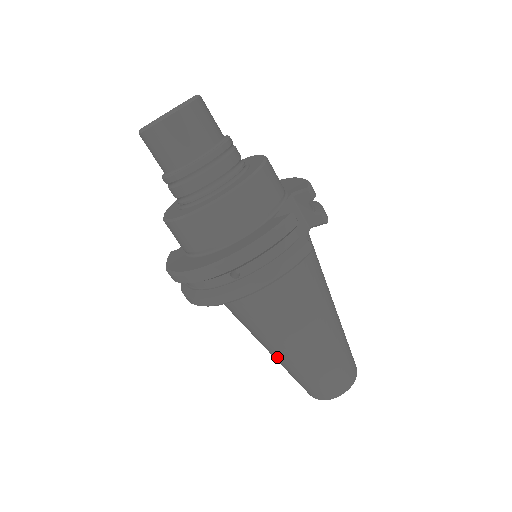
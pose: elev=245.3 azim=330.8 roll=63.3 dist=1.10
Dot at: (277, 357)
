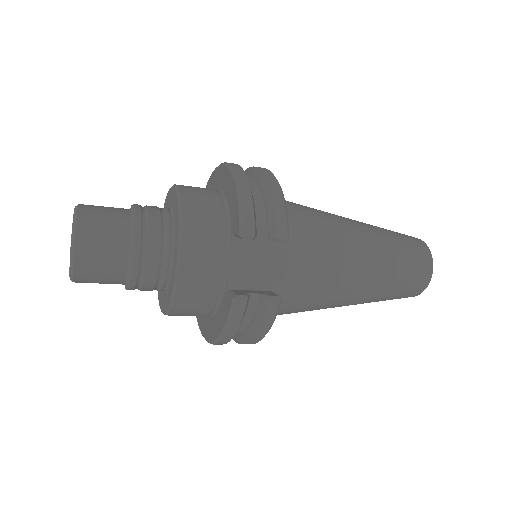
Dot at: occluded
